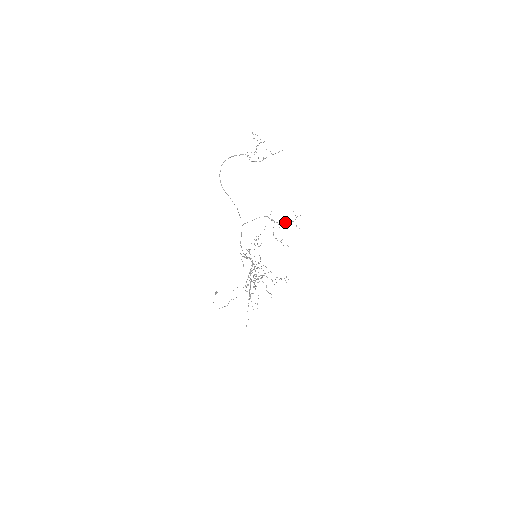
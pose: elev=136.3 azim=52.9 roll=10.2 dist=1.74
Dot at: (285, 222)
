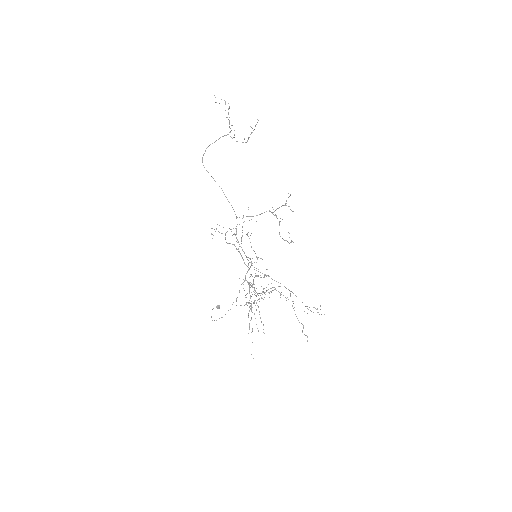
Dot at: (279, 207)
